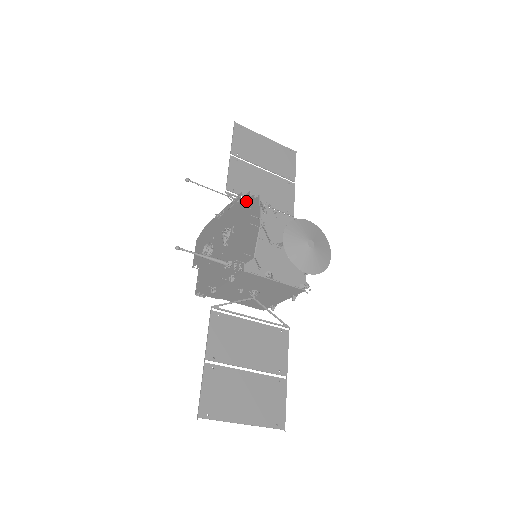
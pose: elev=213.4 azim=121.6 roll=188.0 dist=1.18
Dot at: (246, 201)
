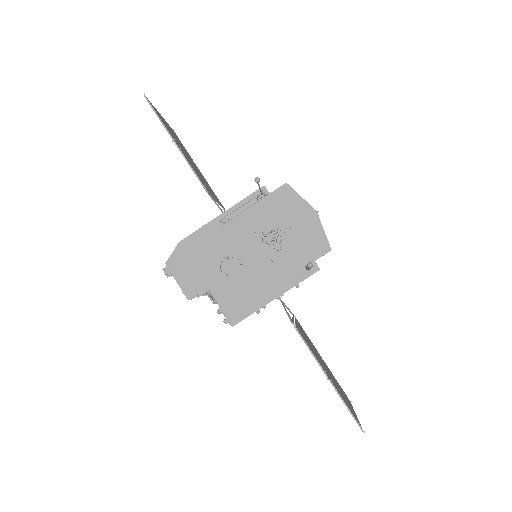
Dot at: (288, 194)
